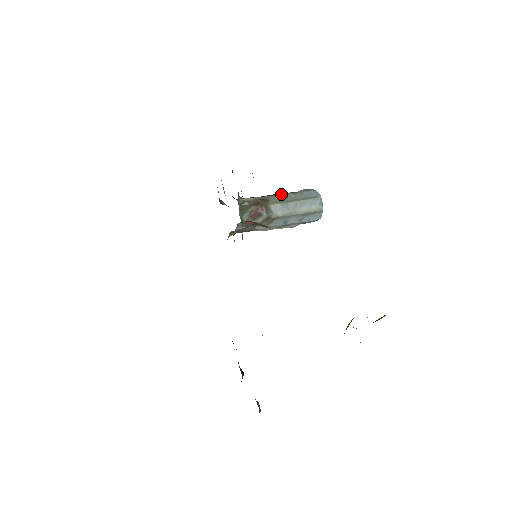
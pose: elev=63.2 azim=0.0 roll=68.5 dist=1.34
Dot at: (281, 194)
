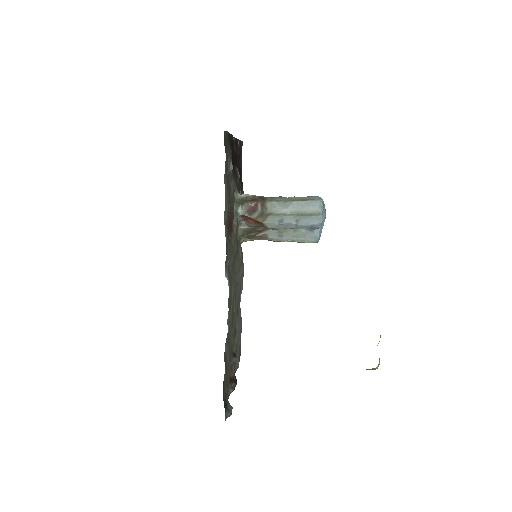
Dot at: occluded
